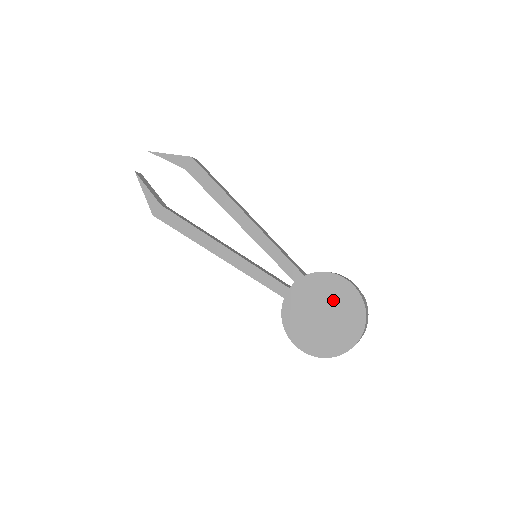
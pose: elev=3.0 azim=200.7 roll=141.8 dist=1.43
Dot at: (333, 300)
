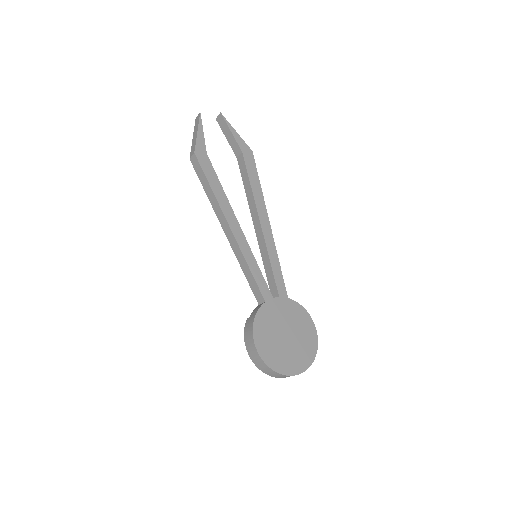
Dot at: (299, 330)
